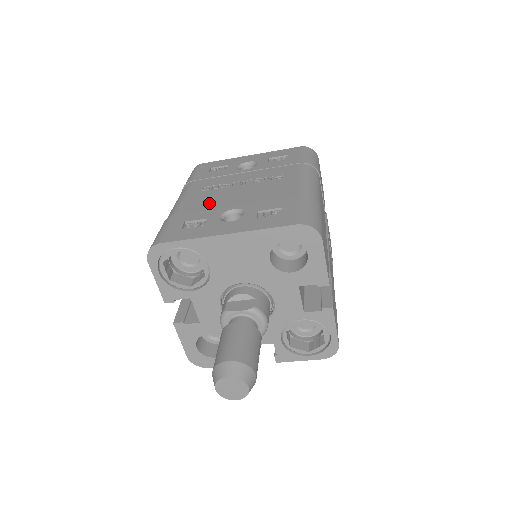
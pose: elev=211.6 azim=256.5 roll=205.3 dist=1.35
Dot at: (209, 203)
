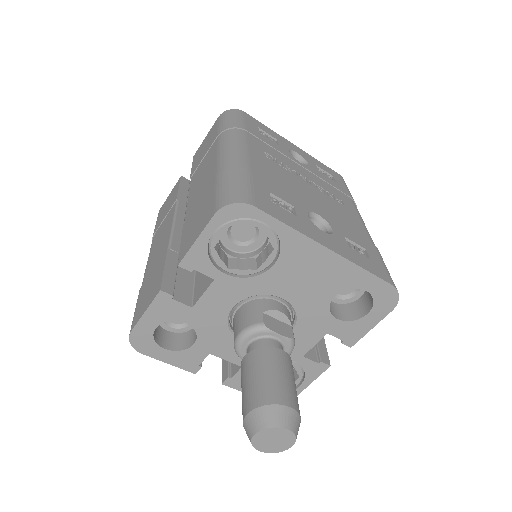
Dot at: (284, 183)
